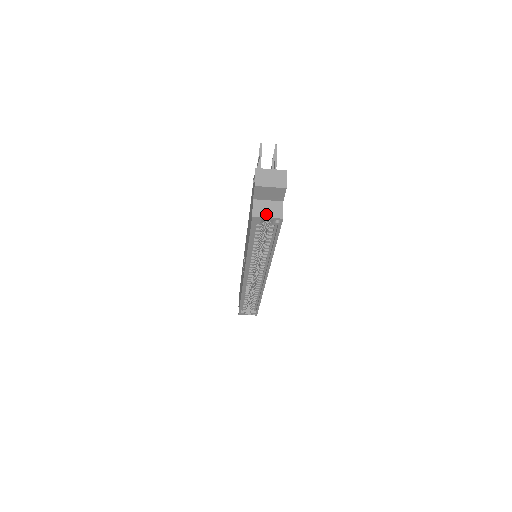
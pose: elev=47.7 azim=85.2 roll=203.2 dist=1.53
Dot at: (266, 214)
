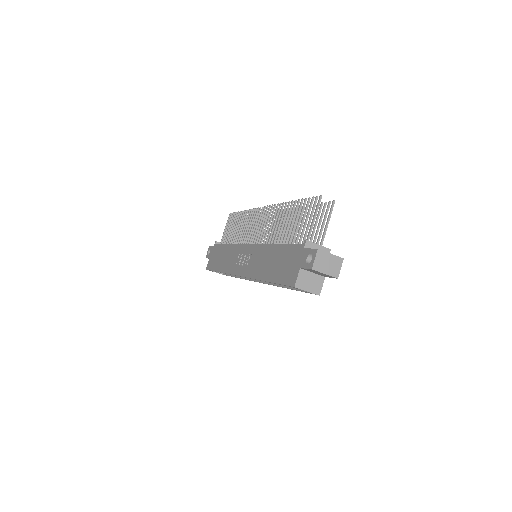
Dot at: (307, 287)
